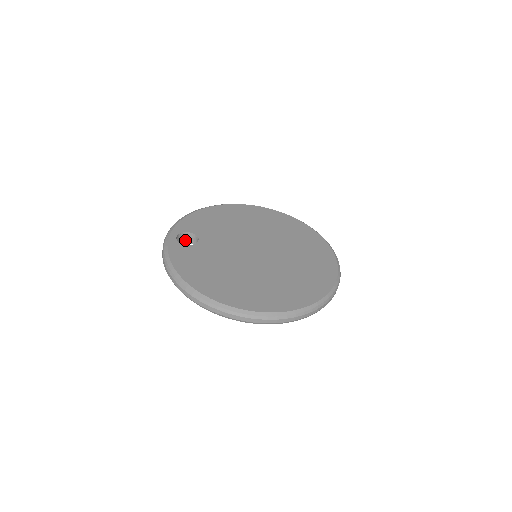
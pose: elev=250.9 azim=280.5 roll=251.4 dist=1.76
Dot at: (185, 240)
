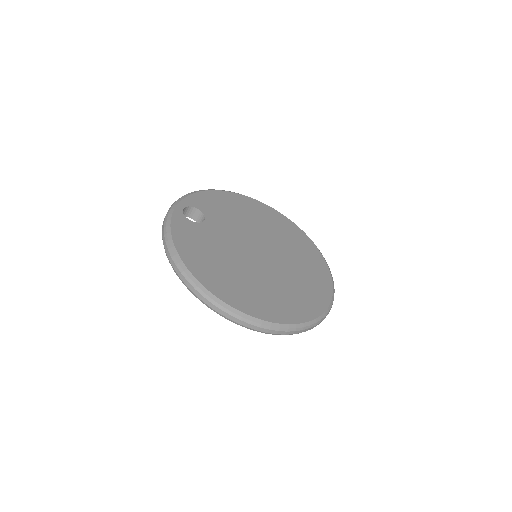
Dot at: (190, 215)
